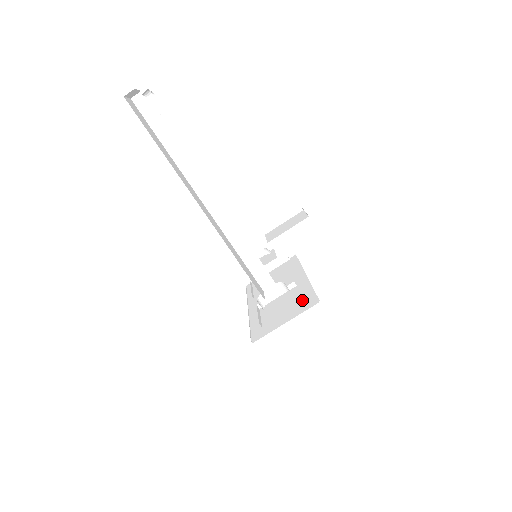
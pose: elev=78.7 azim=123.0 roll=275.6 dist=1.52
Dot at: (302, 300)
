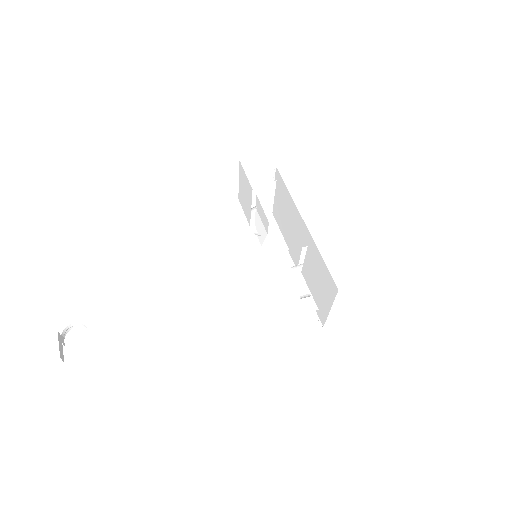
Dot at: (324, 277)
